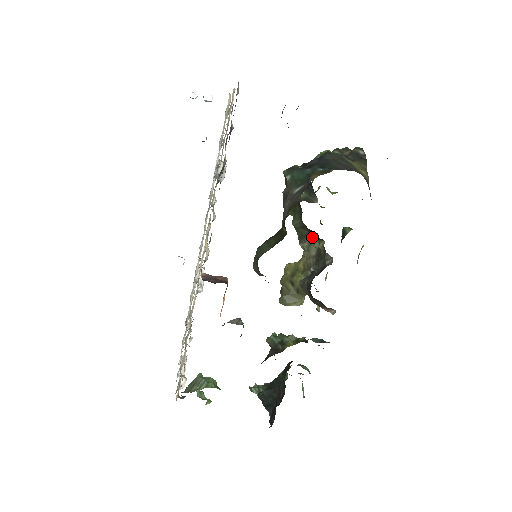
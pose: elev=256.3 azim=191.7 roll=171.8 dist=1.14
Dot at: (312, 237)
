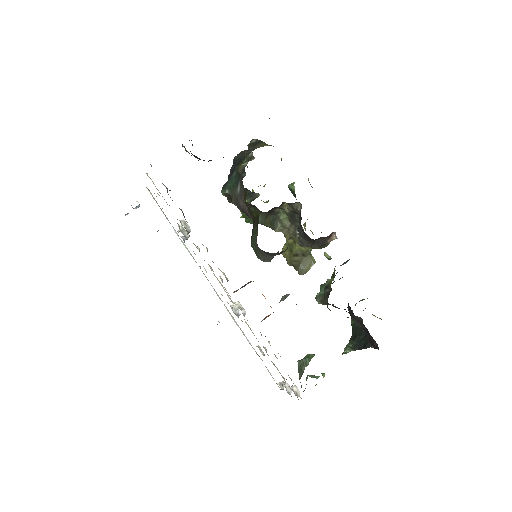
Dot at: (277, 215)
